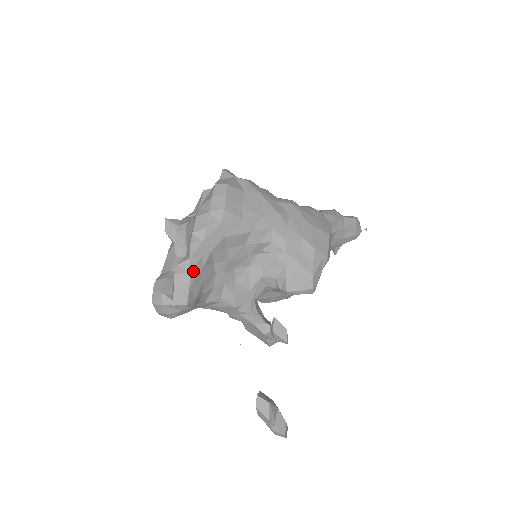
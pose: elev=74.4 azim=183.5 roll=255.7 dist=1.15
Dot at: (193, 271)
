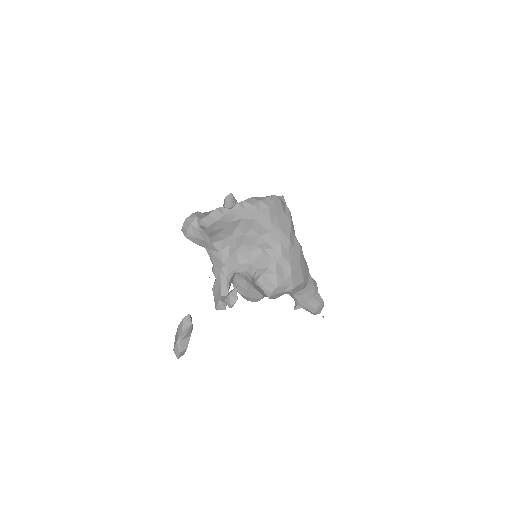
Dot at: (226, 217)
